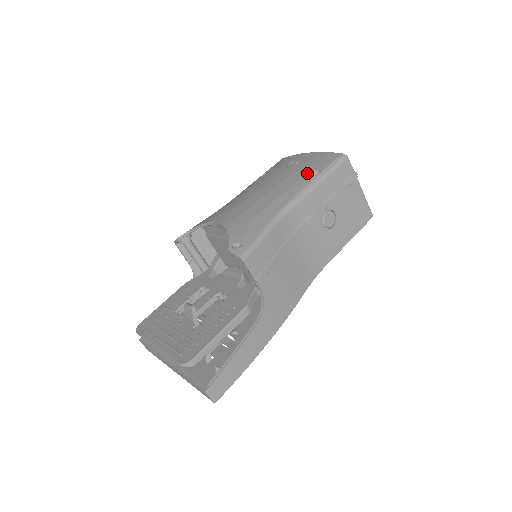
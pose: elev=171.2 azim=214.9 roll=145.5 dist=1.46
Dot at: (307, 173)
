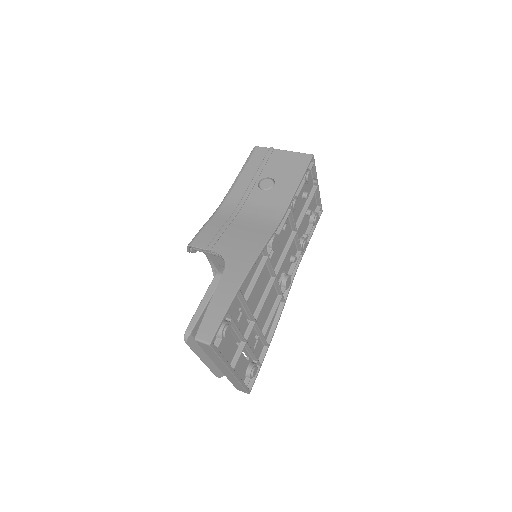
Dot at: occluded
